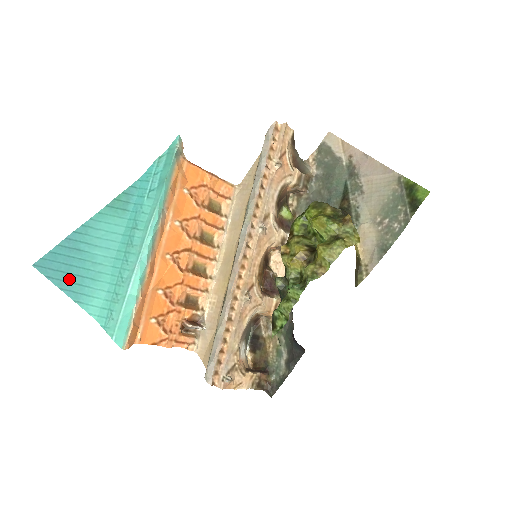
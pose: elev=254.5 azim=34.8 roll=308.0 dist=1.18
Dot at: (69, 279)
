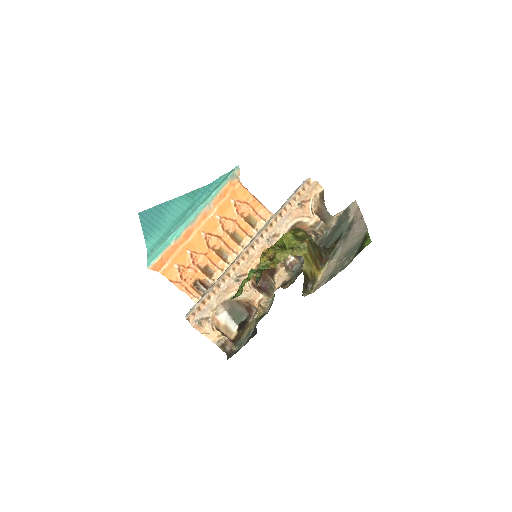
Dot at: (149, 225)
